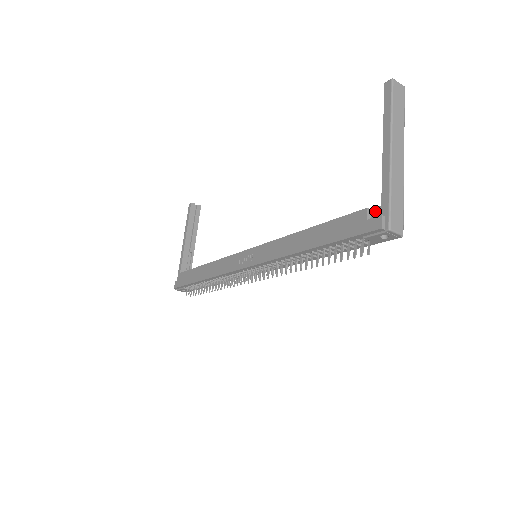
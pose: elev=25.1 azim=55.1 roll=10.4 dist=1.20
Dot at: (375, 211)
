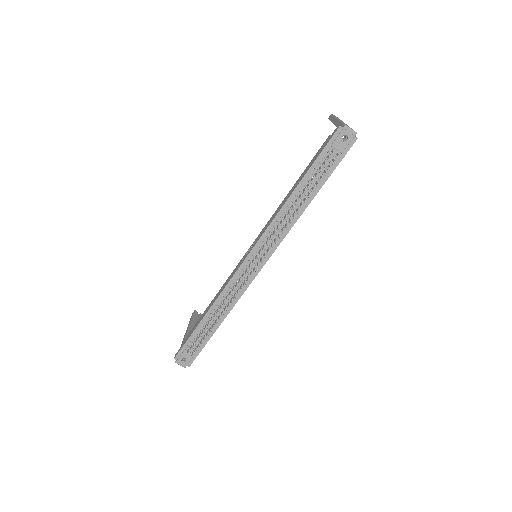
Dot at: occluded
